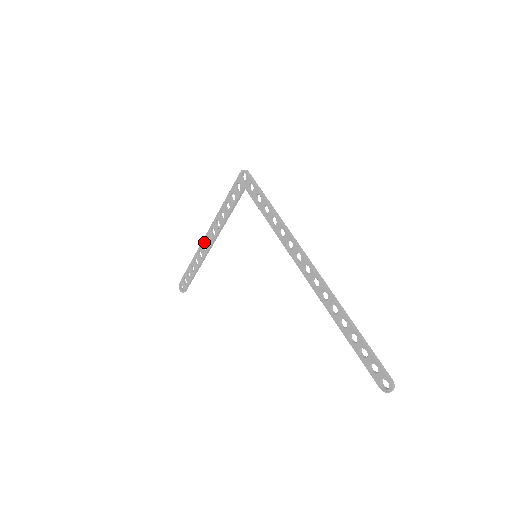
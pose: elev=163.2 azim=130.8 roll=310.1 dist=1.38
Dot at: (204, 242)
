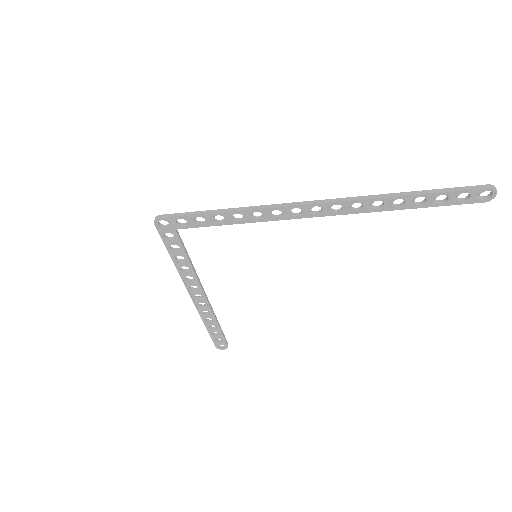
Dot at: (196, 302)
